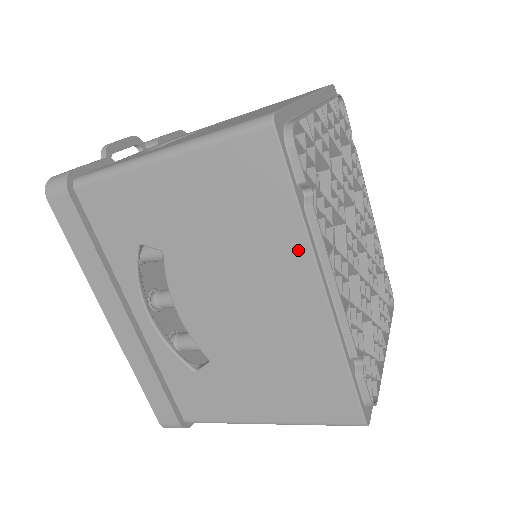
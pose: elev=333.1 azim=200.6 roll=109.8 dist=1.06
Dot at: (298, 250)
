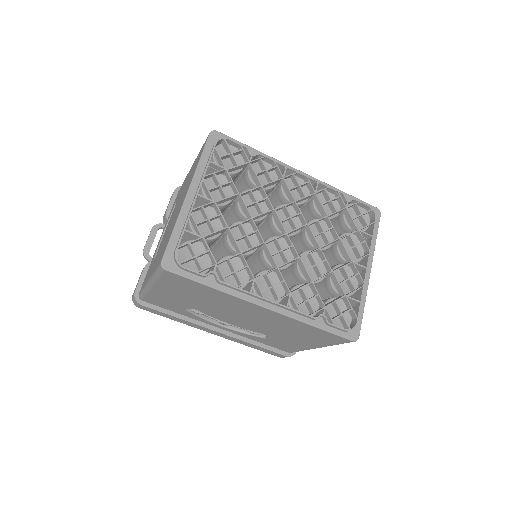
Dot at: (234, 299)
